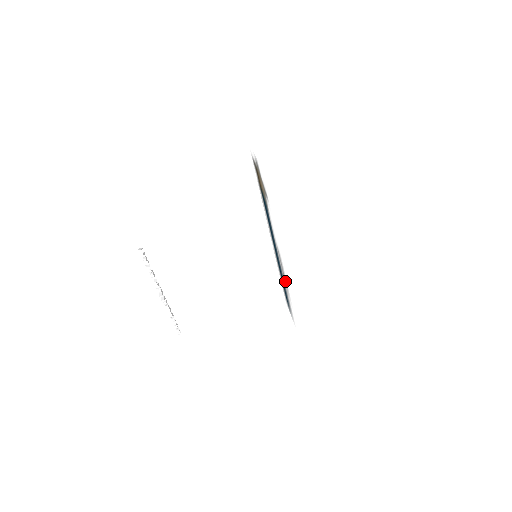
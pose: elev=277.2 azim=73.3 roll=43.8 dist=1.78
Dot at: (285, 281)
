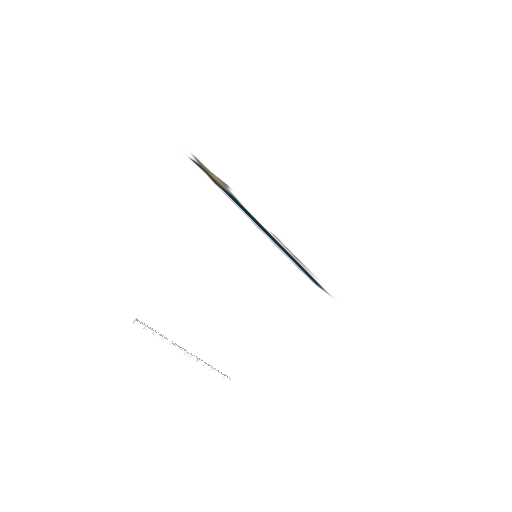
Dot at: occluded
